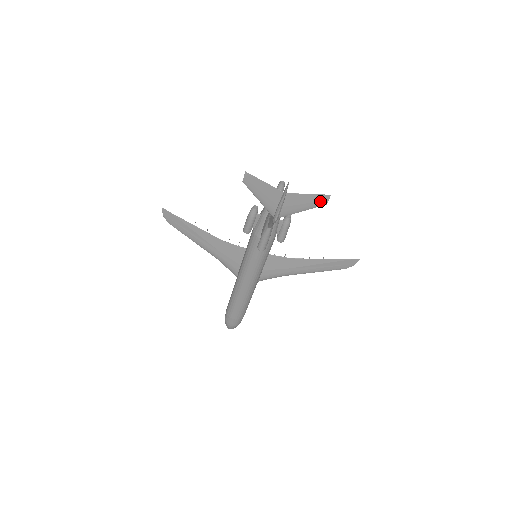
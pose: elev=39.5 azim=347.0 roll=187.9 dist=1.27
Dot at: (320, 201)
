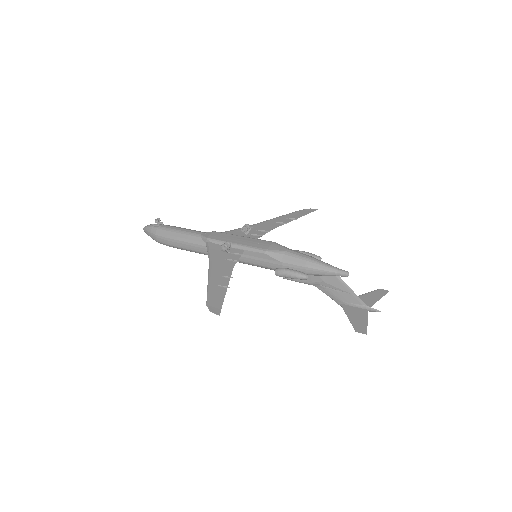
Dot at: (379, 293)
